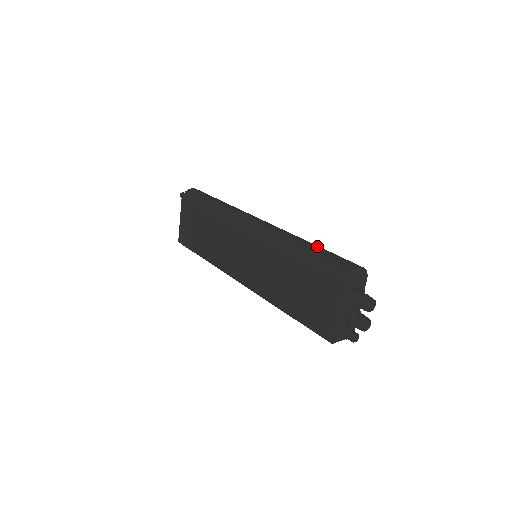
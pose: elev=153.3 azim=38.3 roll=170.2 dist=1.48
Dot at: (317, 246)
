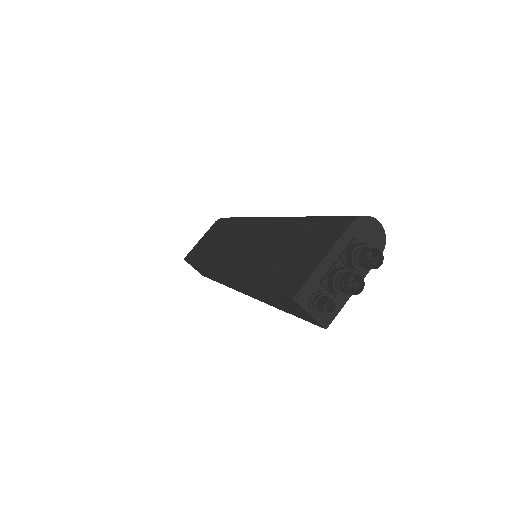
Dot at: occluded
